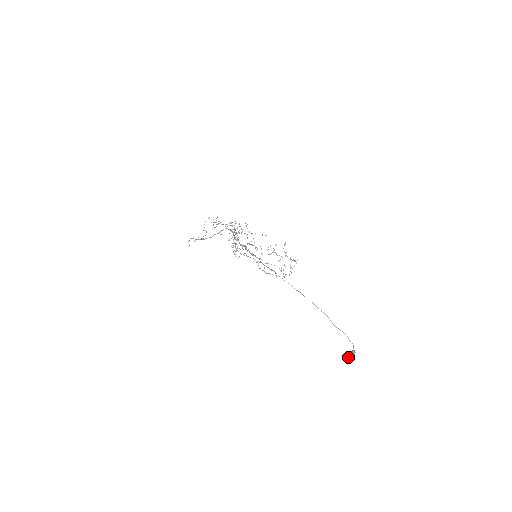
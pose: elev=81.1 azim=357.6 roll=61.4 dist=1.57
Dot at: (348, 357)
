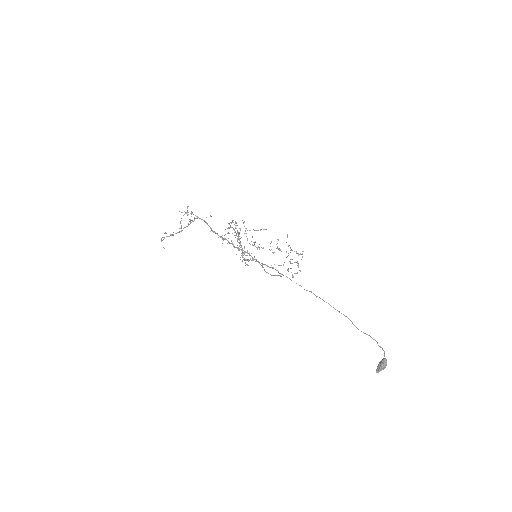
Dot at: (377, 368)
